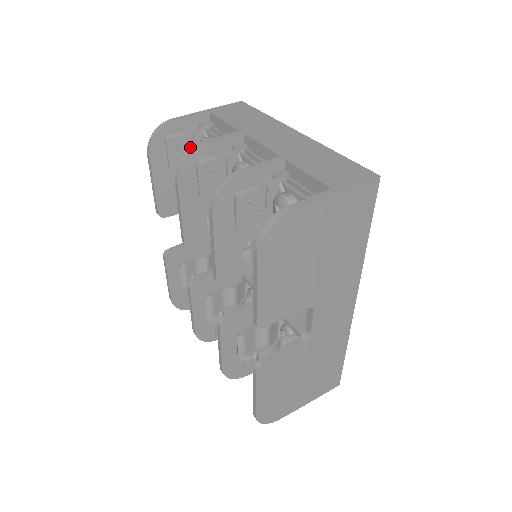
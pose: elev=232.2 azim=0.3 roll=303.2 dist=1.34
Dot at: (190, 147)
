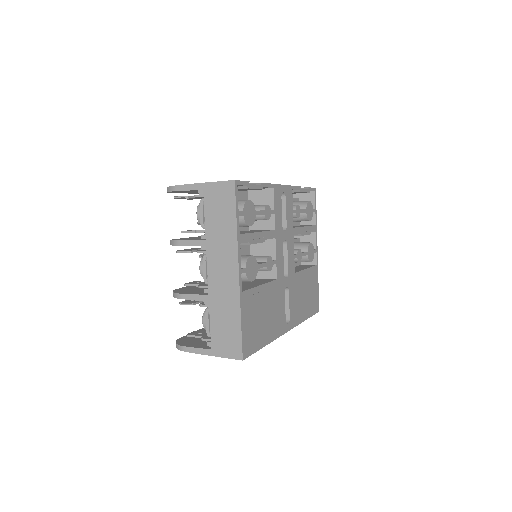
Dot at: (172, 240)
